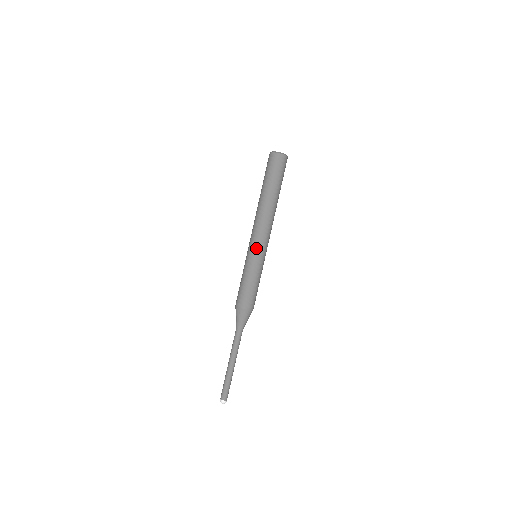
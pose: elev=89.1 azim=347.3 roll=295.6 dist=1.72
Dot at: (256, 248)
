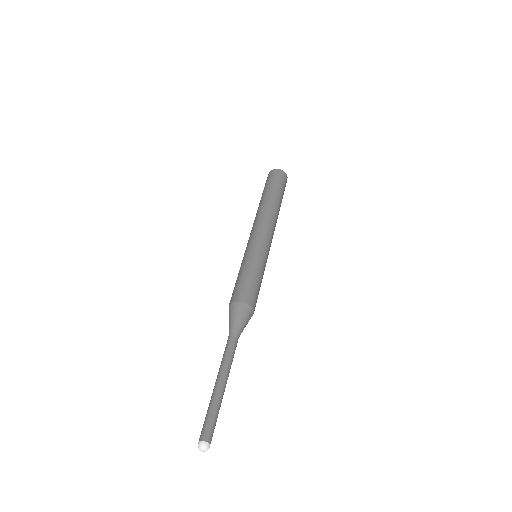
Dot at: (251, 241)
